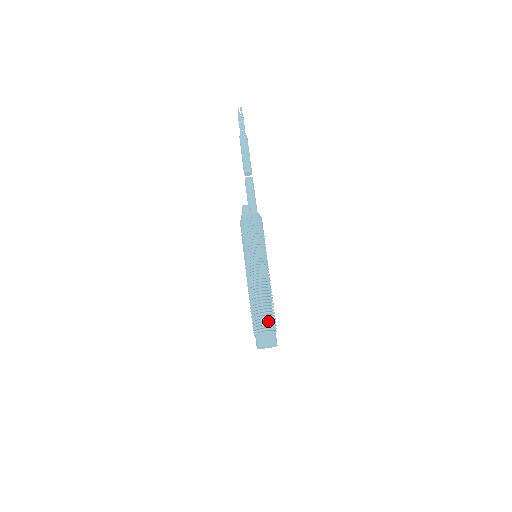
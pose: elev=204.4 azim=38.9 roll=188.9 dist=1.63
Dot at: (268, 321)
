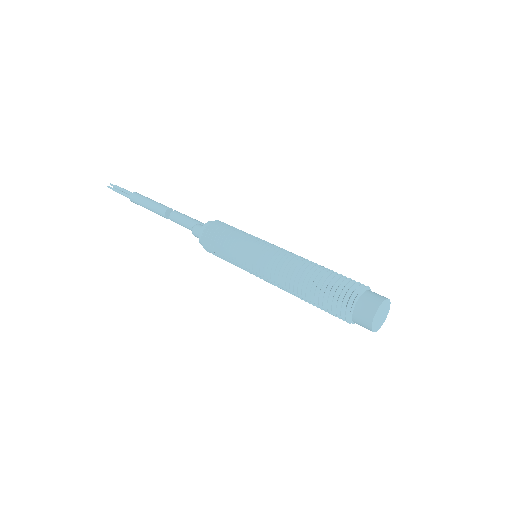
Dot at: (349, 281)
